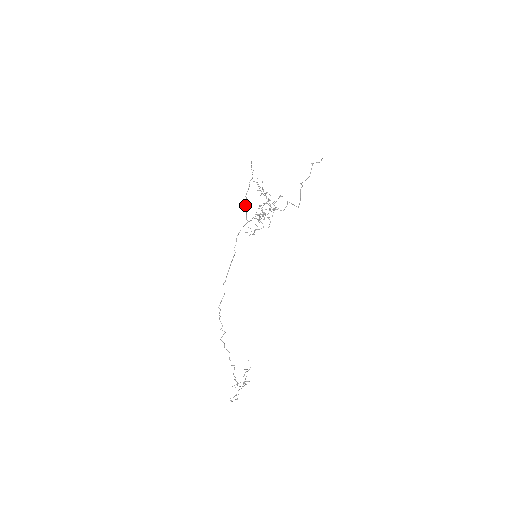
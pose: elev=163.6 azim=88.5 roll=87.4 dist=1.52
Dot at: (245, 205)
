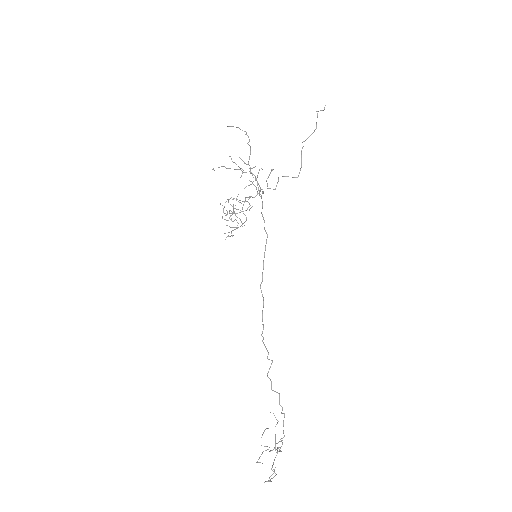
Dot at: (253, 174)
